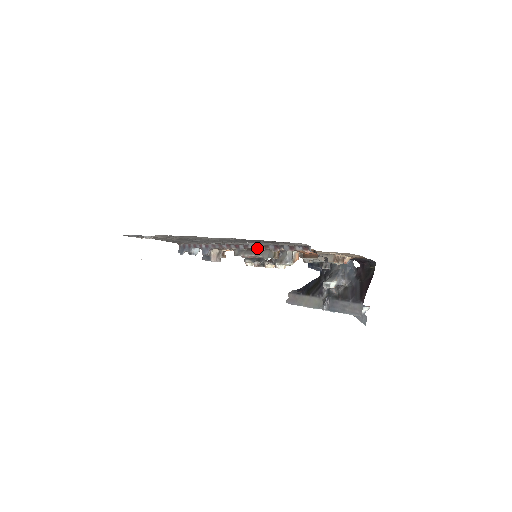
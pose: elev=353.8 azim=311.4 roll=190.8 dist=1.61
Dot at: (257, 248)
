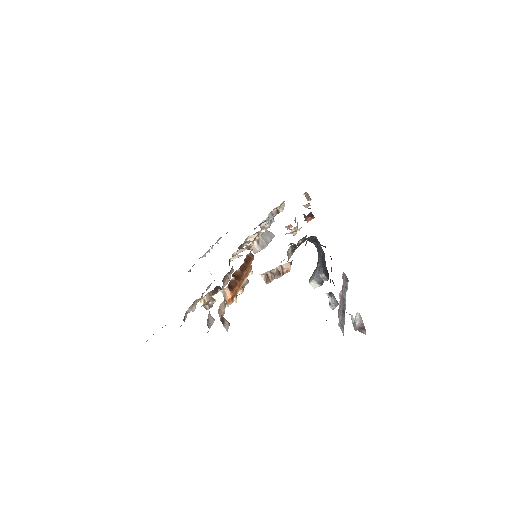
Dot at: occluded
